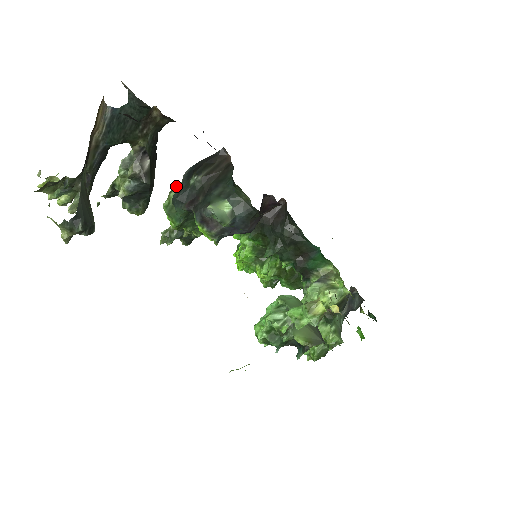
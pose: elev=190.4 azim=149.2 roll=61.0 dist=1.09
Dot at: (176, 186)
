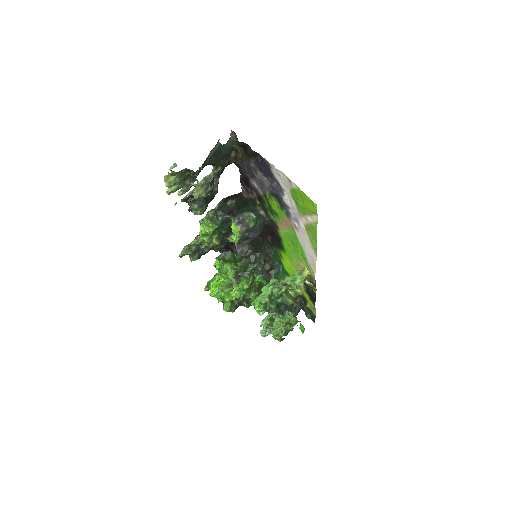
Dot at: (211, 209)
